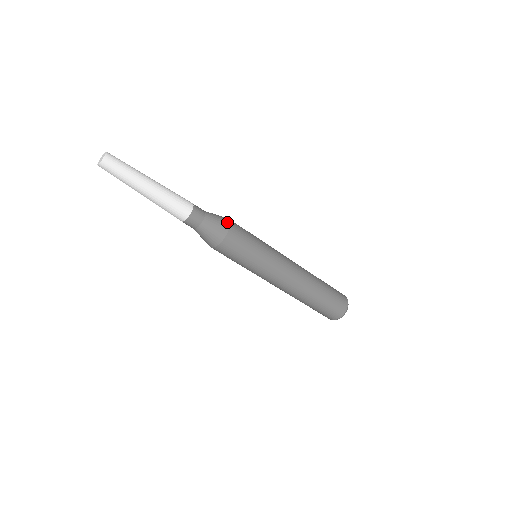
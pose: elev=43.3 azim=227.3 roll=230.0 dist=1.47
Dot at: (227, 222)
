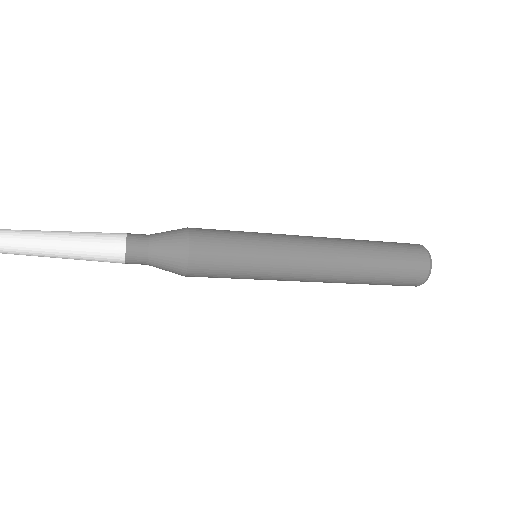
Dot at: (183, 254)
